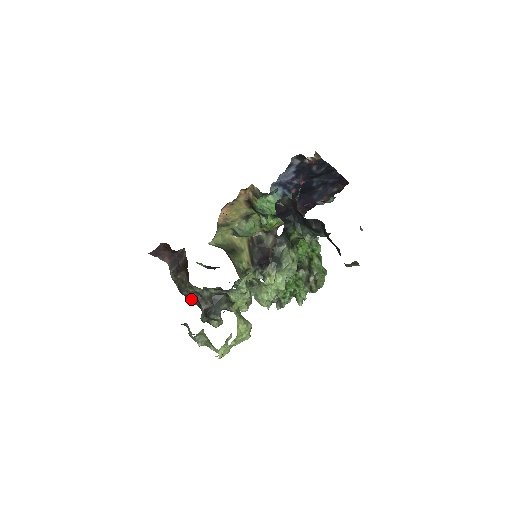
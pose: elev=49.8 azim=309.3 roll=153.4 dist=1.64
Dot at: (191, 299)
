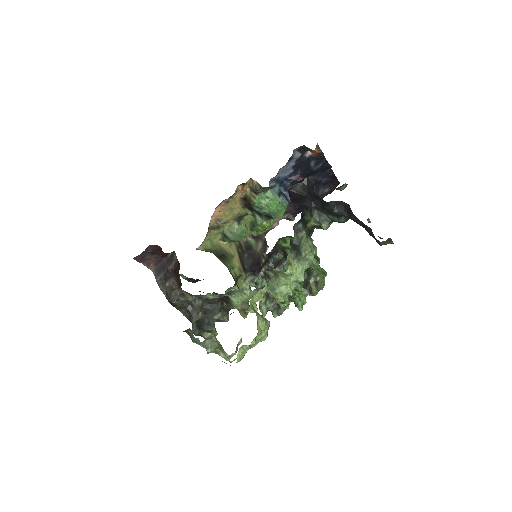
Dot at: (180, 310)
